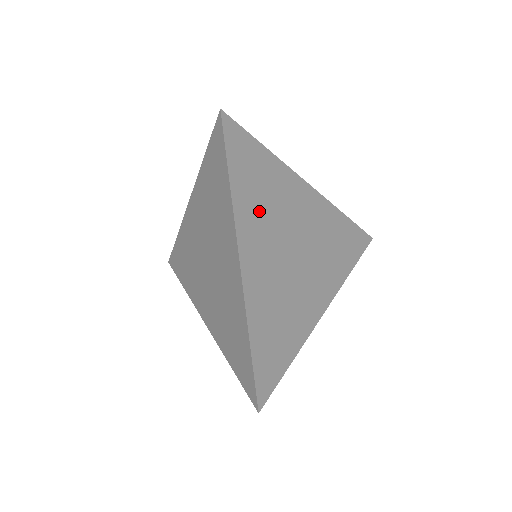
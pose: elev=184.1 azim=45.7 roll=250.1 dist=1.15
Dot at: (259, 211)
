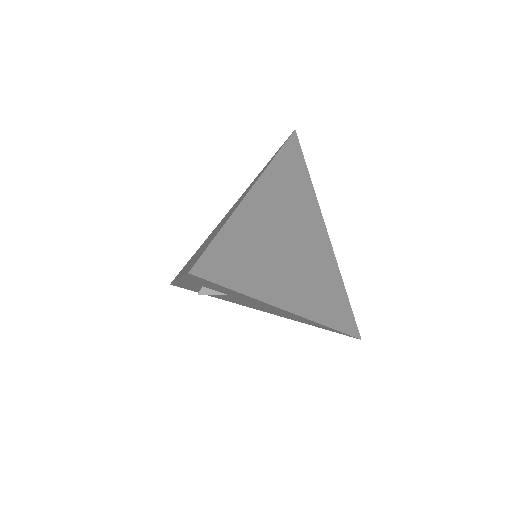
Dot at: (285, 189)
